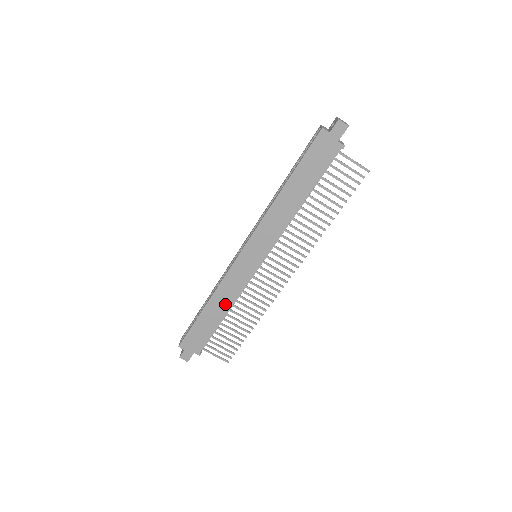
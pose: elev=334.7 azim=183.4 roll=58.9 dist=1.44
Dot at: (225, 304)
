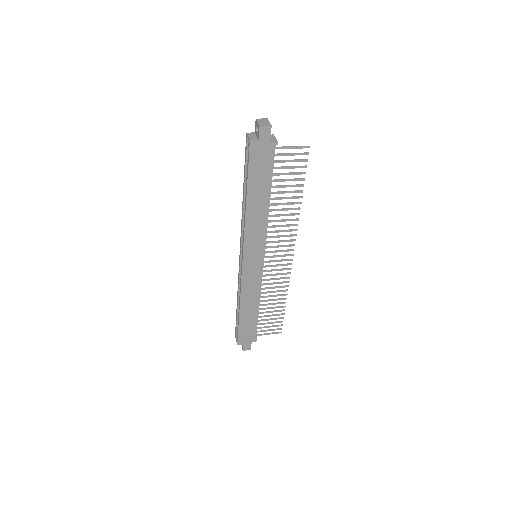
Dot at: (254, 301)
